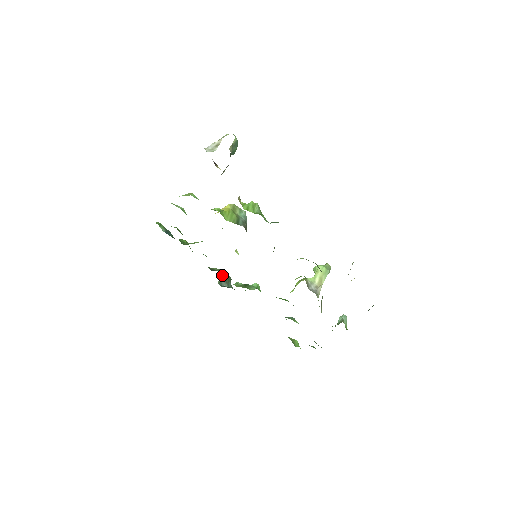
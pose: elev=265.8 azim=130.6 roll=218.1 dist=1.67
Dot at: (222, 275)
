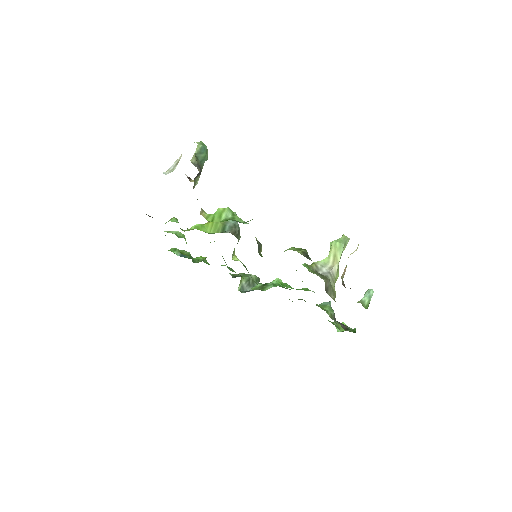
Dot at: (242, 280)
